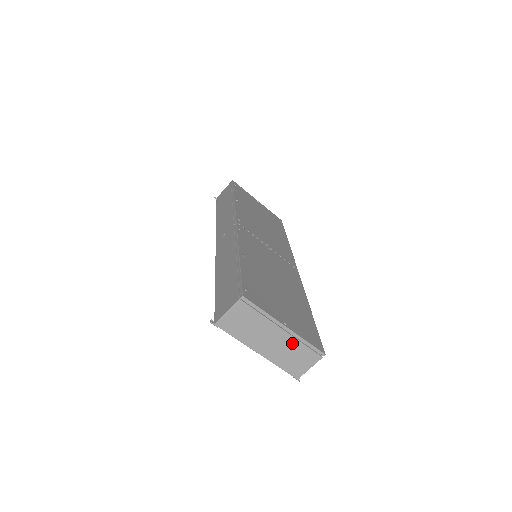
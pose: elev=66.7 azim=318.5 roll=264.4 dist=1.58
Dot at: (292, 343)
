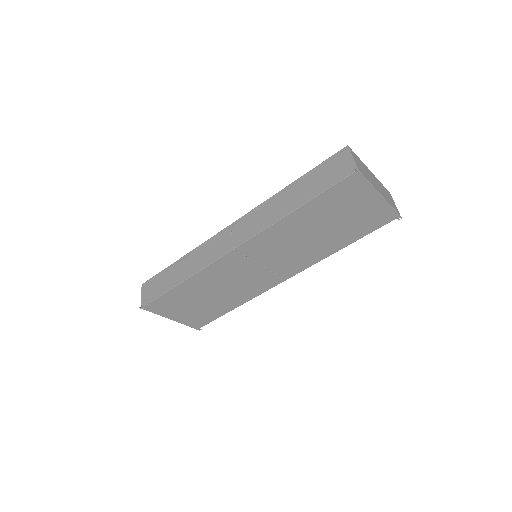
Dot at: (380, 184)
